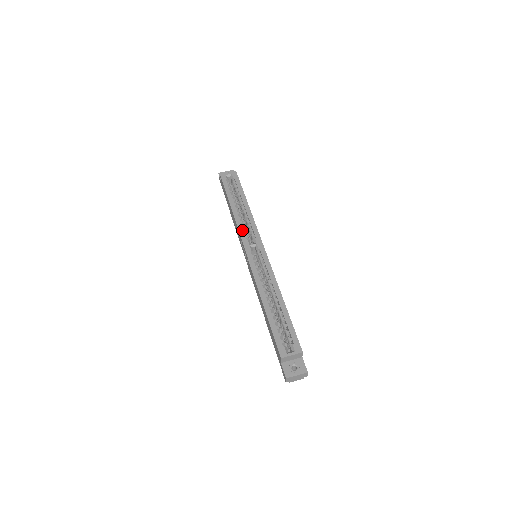
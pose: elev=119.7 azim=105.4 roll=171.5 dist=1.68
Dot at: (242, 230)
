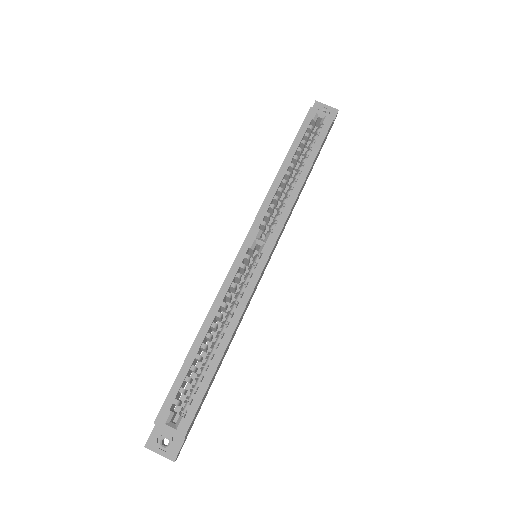
Dot at: (265, 210)
